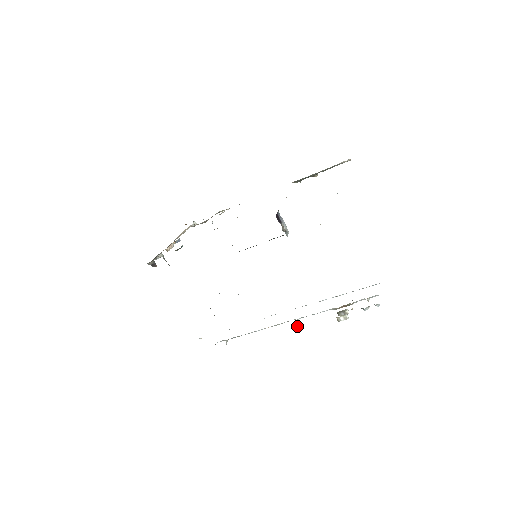
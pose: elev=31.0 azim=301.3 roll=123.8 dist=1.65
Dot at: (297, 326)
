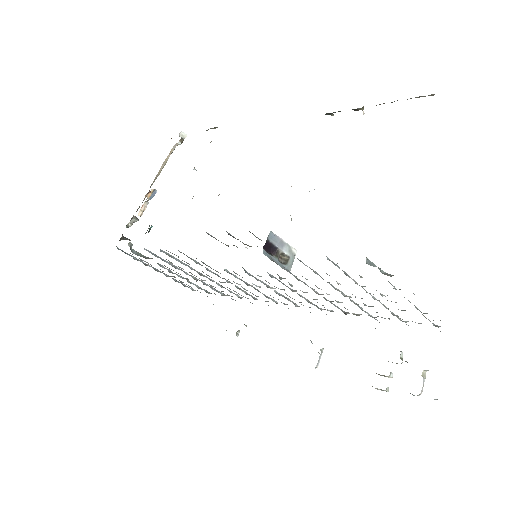
Dot at: (317, 365)
